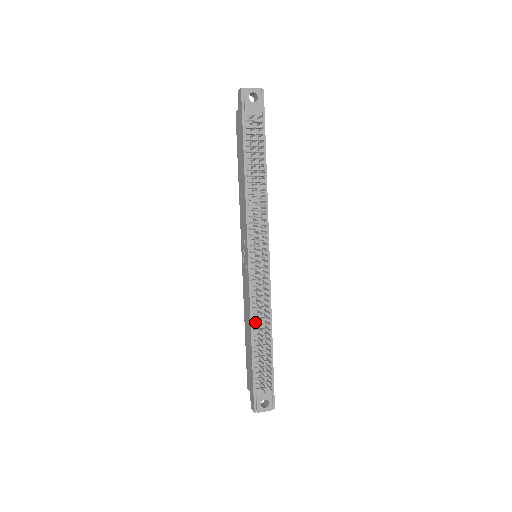
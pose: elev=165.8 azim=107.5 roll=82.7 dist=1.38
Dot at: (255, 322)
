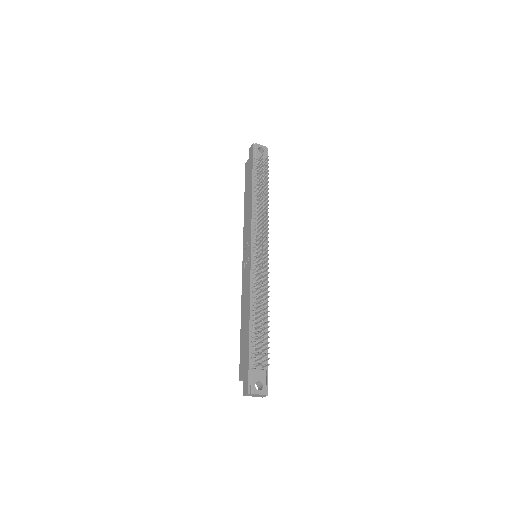
Dot at: (254, 304)
